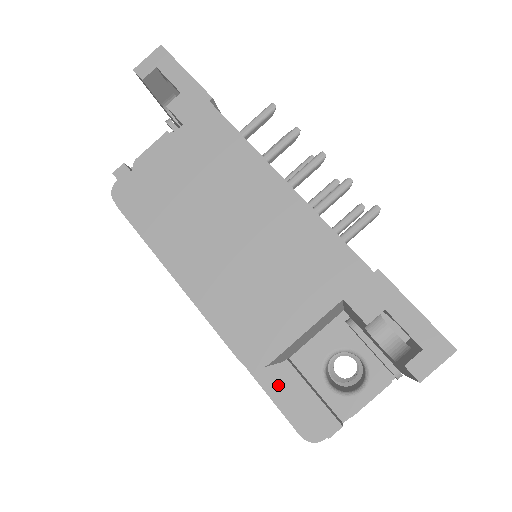
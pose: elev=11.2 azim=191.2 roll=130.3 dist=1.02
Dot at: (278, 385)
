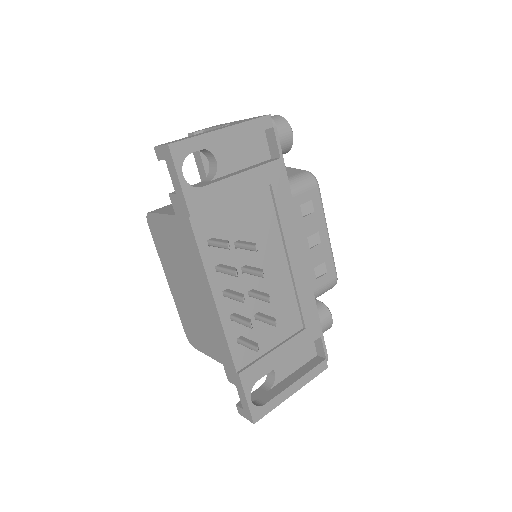
Dot at: occluded
